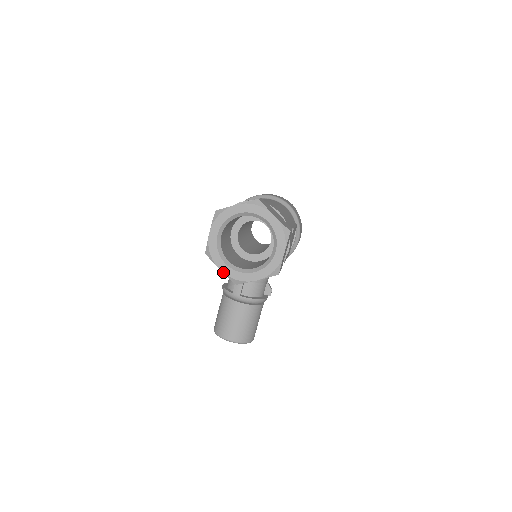
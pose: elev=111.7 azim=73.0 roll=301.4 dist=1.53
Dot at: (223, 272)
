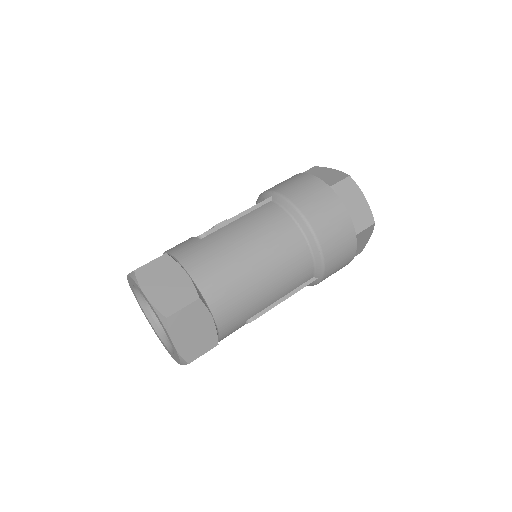
Dot at: (138, 303)
